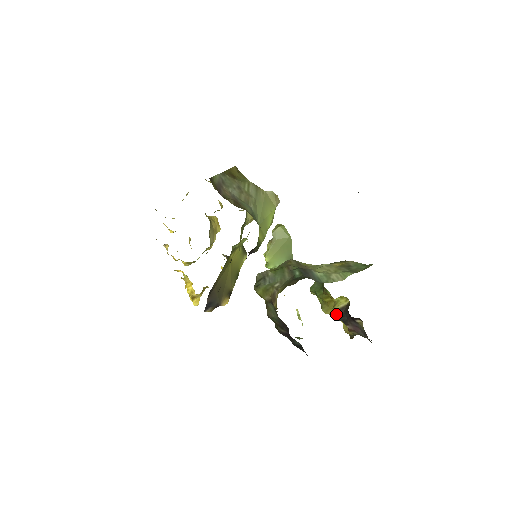
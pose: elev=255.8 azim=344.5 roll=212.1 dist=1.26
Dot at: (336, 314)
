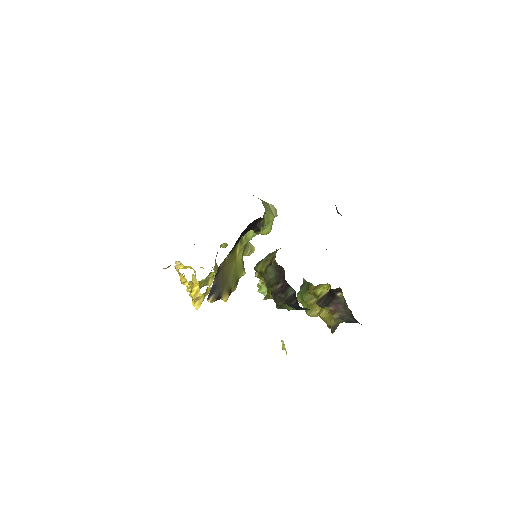
Dot at: (320, 301)
